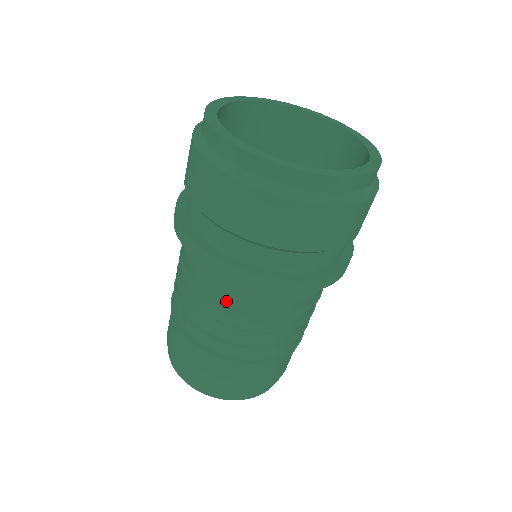
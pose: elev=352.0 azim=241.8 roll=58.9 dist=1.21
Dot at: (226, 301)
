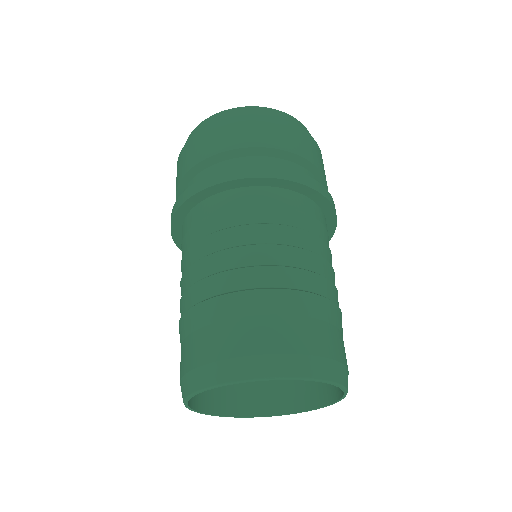
Dot at: (190, 243)
